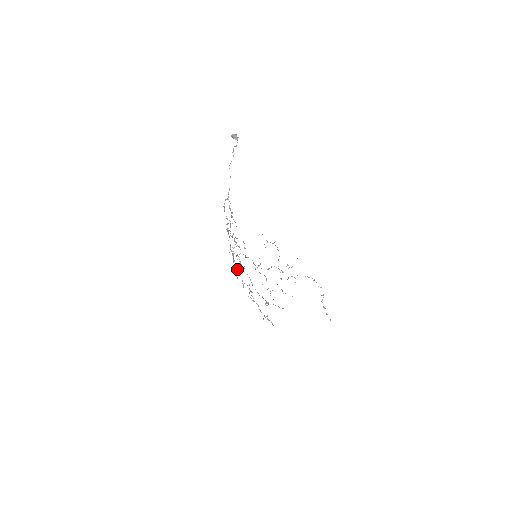
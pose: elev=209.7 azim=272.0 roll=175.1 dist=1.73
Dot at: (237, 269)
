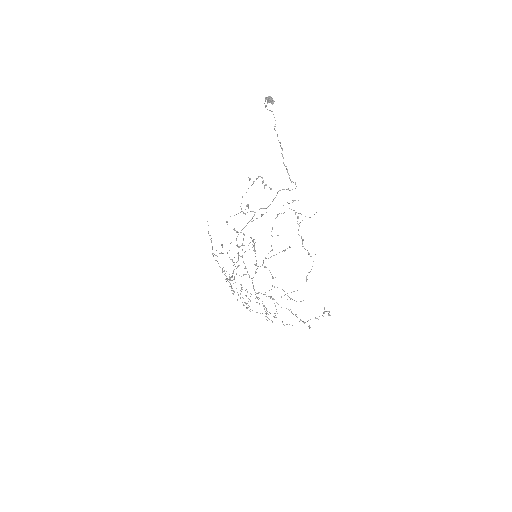
Dot at: occluded
